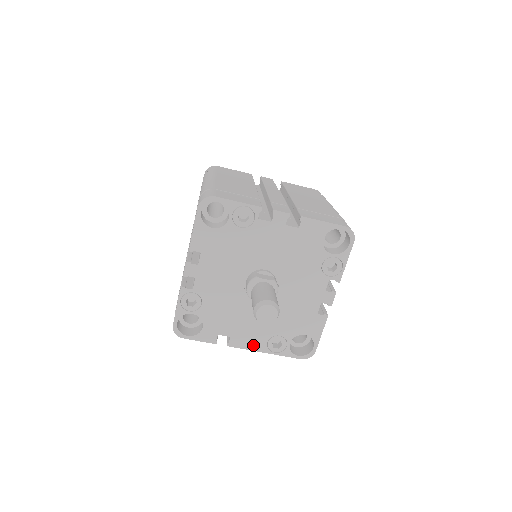
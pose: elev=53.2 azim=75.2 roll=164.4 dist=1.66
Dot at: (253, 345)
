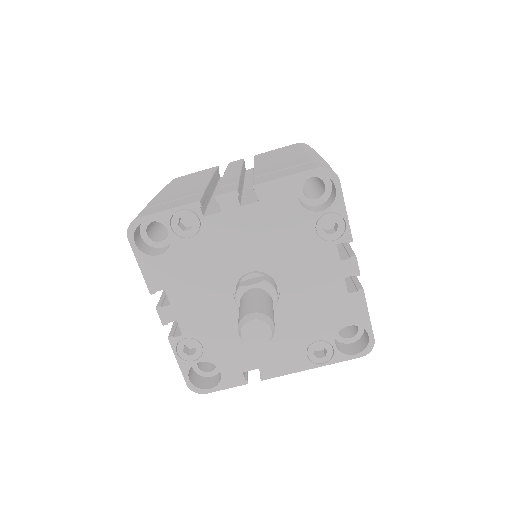
Dot at: (291, 366)
